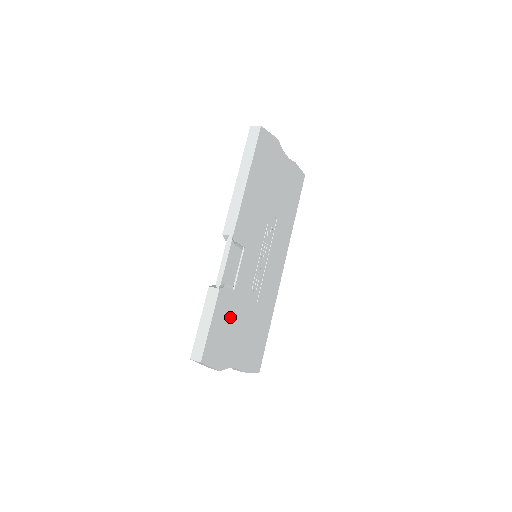
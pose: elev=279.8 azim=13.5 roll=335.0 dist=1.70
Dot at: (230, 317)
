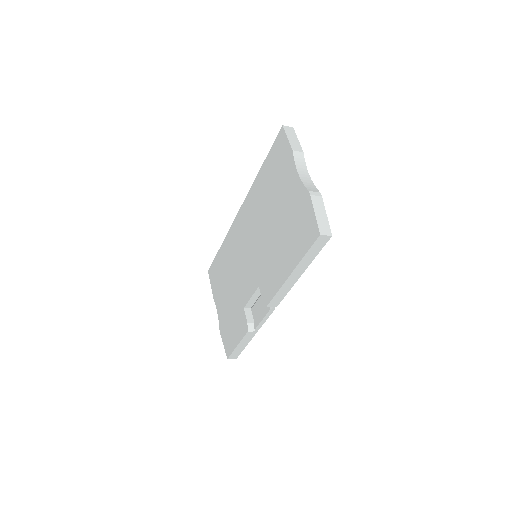
Dot at: occluded
